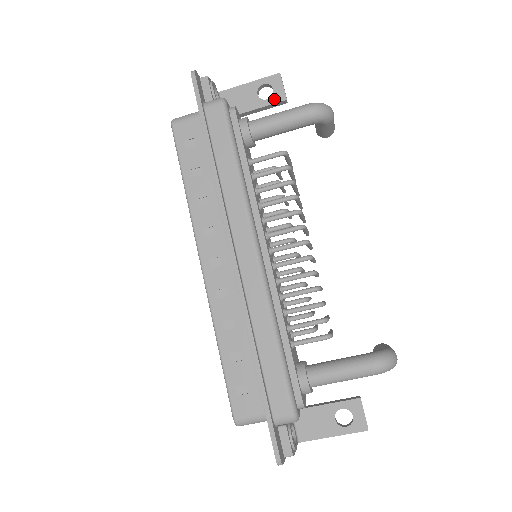
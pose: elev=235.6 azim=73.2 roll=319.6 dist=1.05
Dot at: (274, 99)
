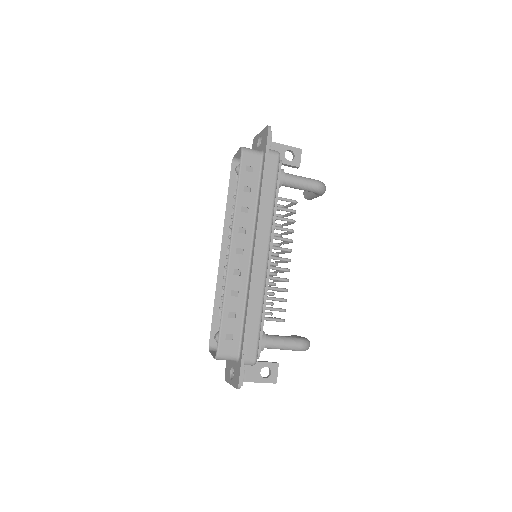
Dot at: (293, 163)
